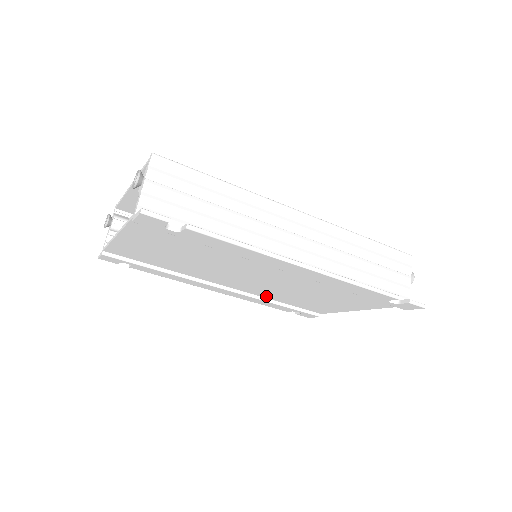
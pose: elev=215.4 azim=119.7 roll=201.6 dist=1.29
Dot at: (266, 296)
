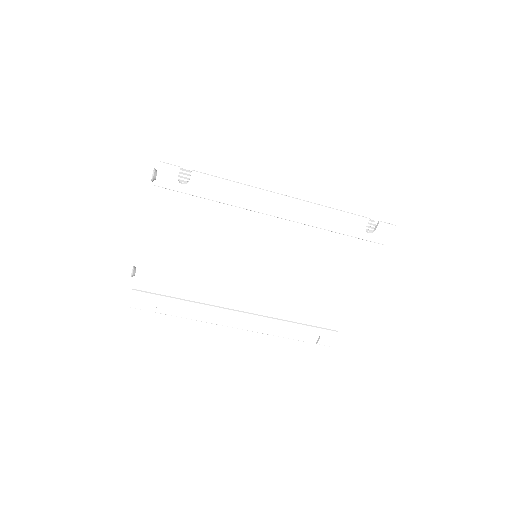
Dot at: (280, 313)
